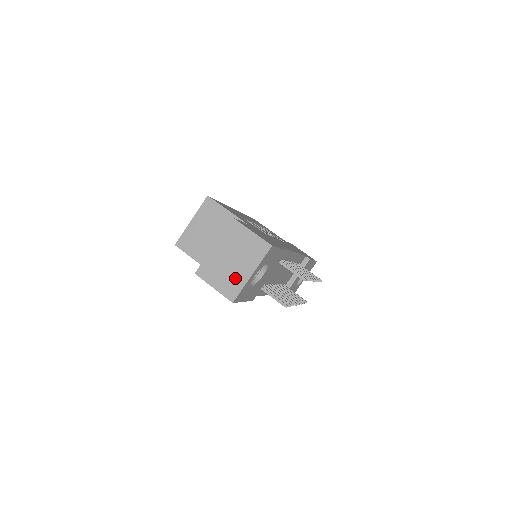
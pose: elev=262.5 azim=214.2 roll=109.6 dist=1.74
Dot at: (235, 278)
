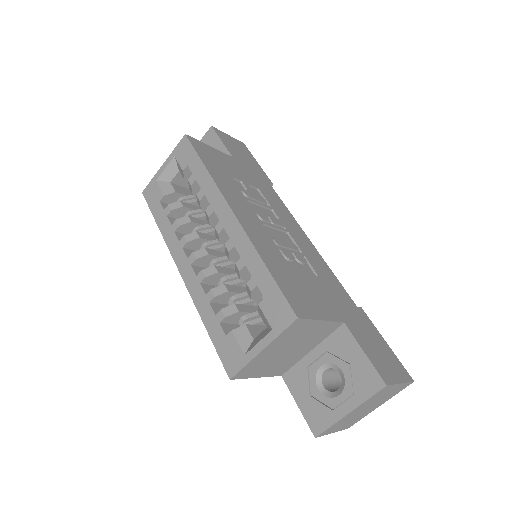
Dot at: (361, 417)
